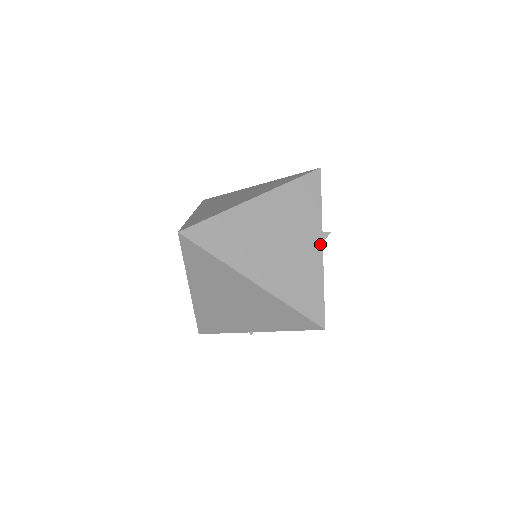
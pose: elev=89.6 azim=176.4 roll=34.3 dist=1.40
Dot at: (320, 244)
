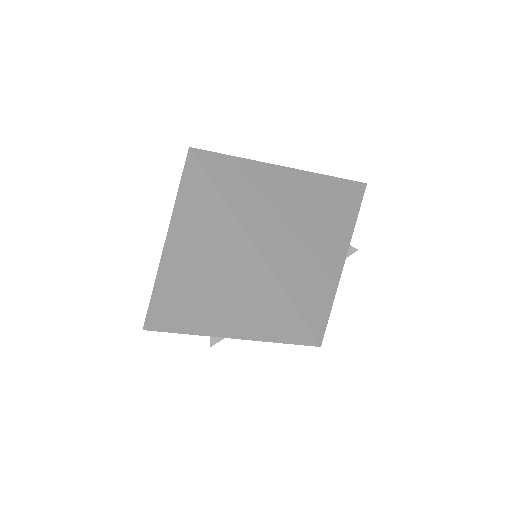
Dot at: (344, 251)
